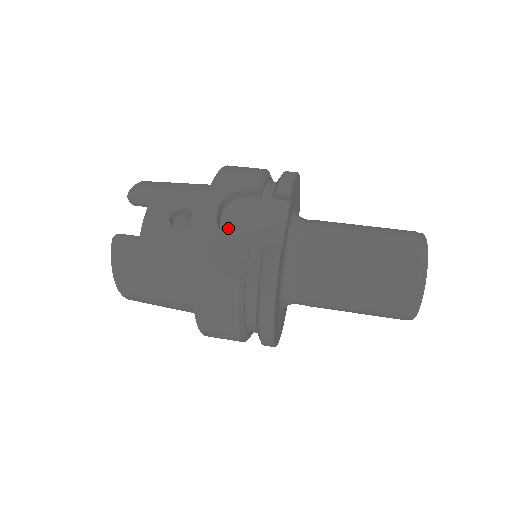
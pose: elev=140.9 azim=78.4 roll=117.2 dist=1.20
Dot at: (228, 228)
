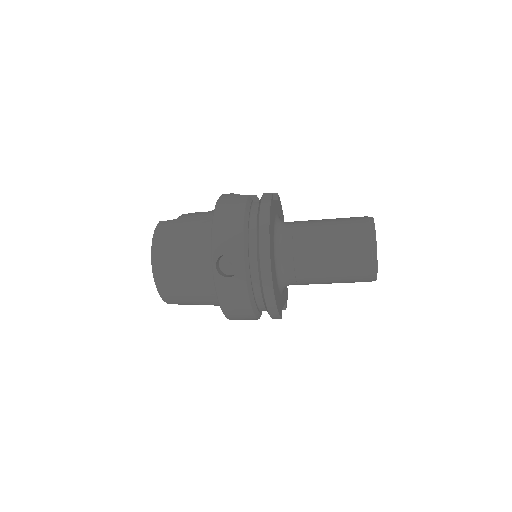
Dot at: occluded
